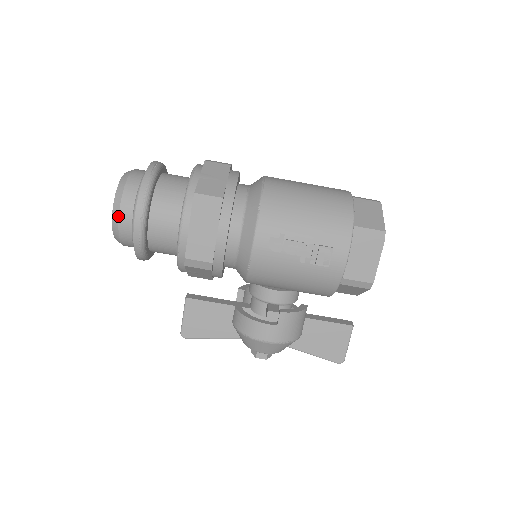
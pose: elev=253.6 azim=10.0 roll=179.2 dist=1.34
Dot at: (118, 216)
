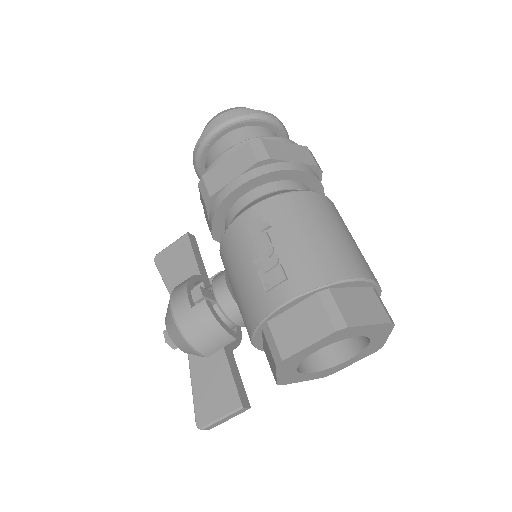
Dot at: (213, 119)
